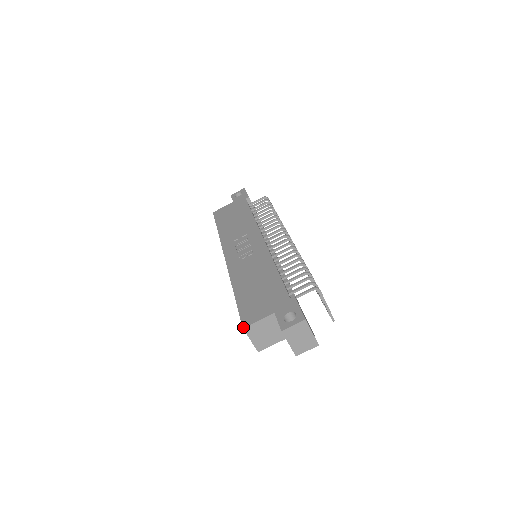
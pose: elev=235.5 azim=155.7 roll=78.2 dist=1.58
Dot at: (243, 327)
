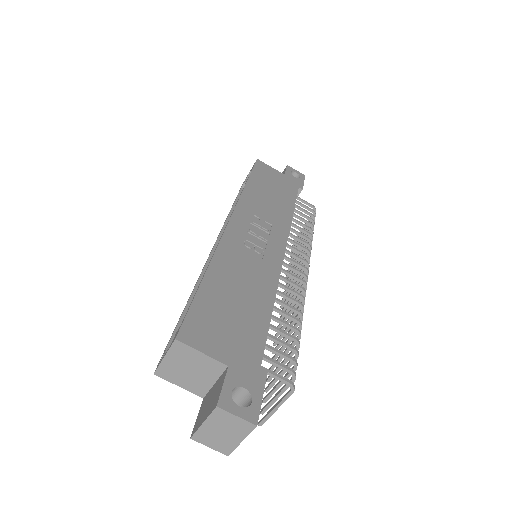
Dot at: (177, 338)
